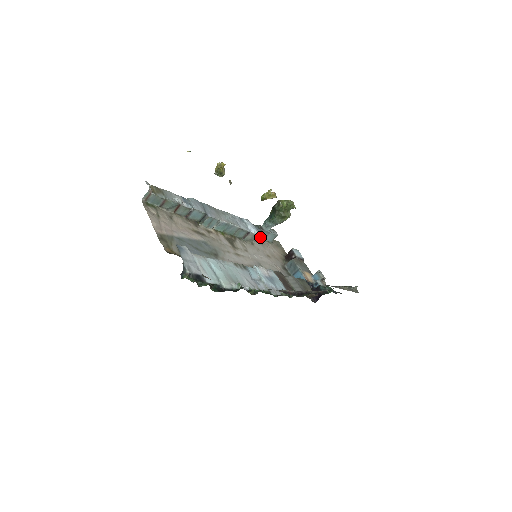
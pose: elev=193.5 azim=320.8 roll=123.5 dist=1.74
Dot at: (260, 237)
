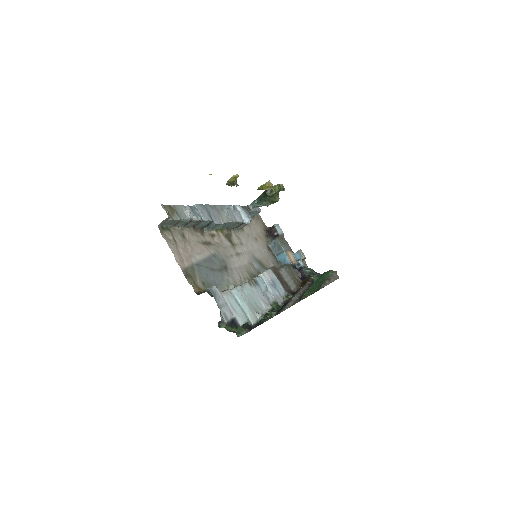
Dot at: occluded
